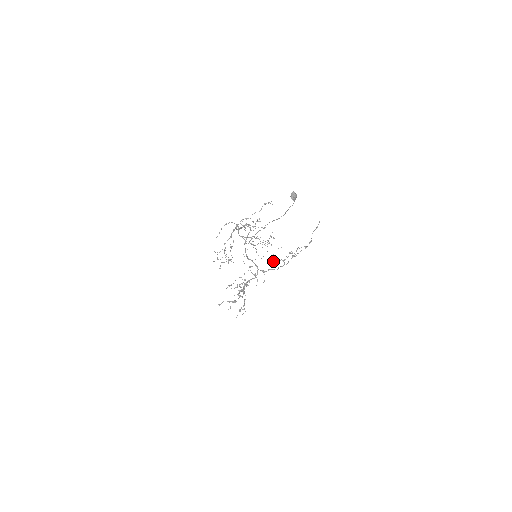
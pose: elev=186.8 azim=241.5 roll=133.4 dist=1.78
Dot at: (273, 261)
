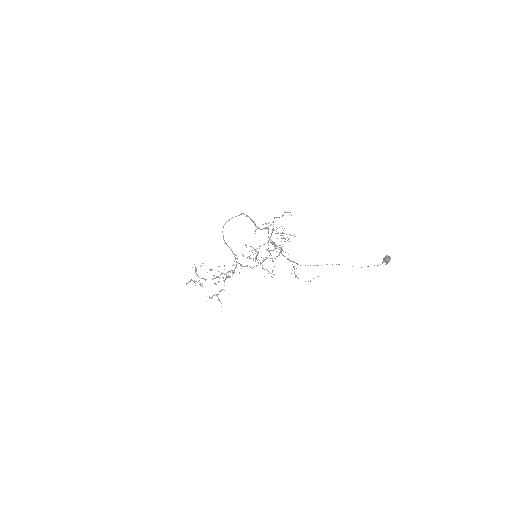
Dot at: (249, 257)
